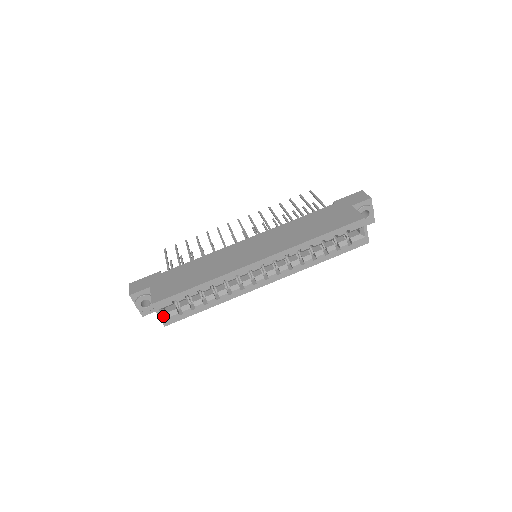
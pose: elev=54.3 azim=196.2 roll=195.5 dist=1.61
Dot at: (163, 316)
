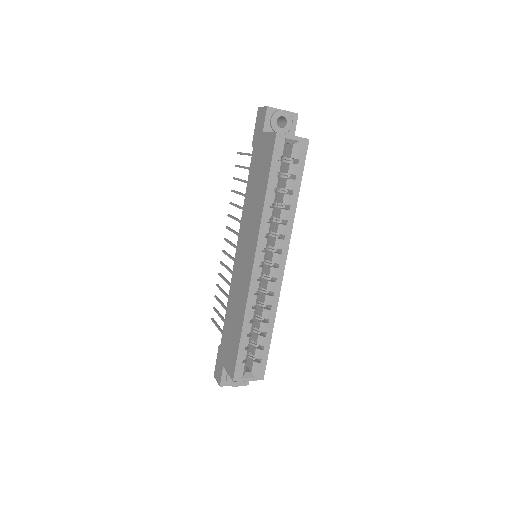
Dot at: (252, 377)
